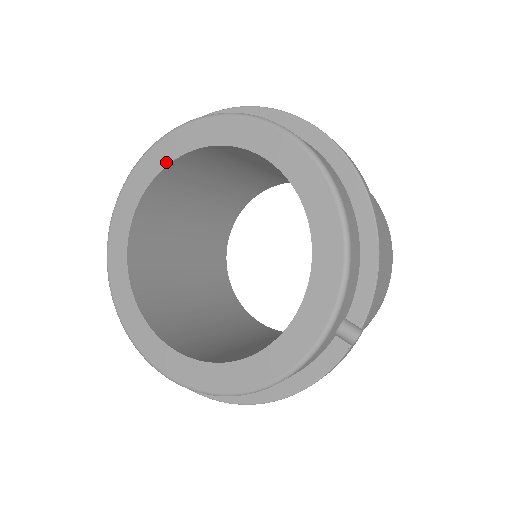
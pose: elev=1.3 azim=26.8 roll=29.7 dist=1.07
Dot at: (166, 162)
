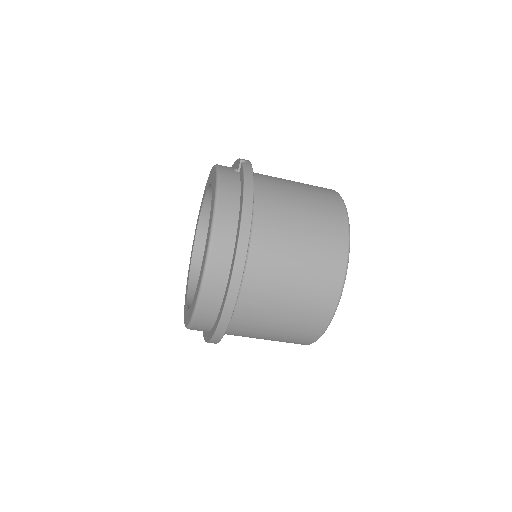
Dot at: (188, 280)
